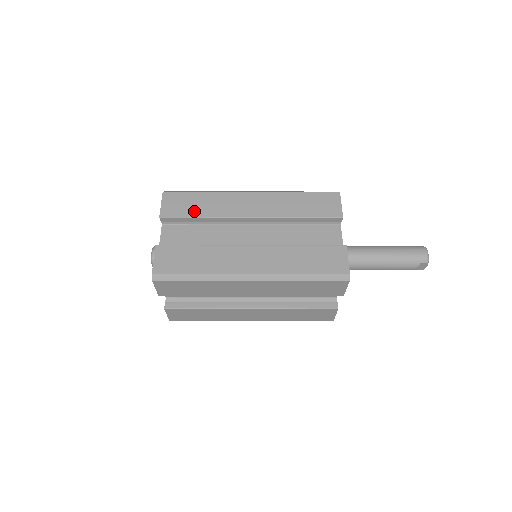
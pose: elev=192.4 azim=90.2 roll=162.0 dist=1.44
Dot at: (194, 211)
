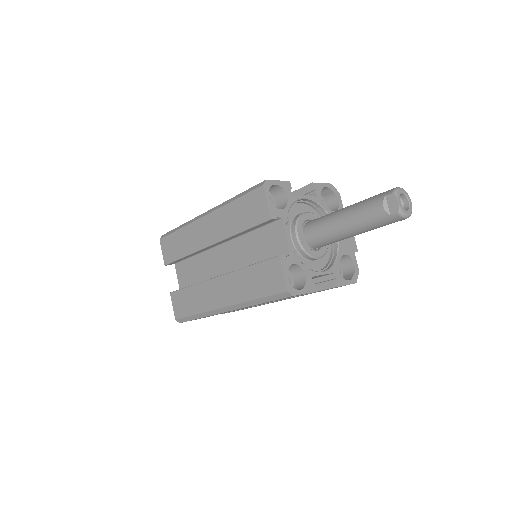
Dot at: occluded
